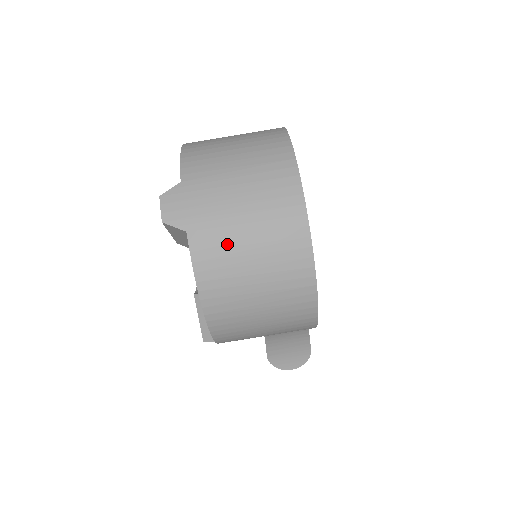
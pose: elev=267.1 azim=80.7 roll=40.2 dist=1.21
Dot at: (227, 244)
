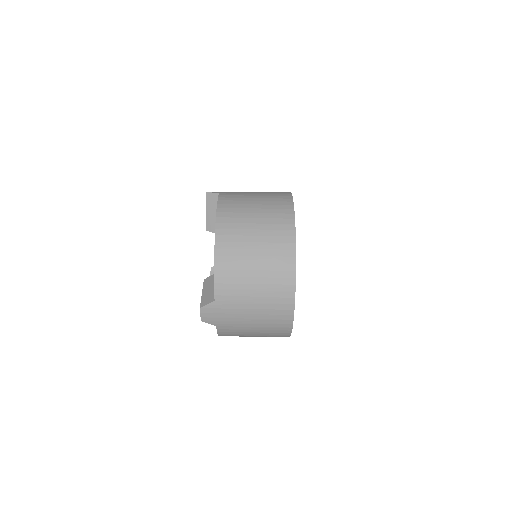
Dot at: (240, 331)
